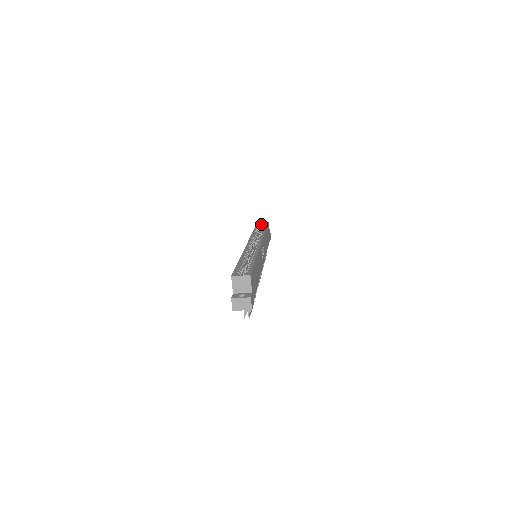
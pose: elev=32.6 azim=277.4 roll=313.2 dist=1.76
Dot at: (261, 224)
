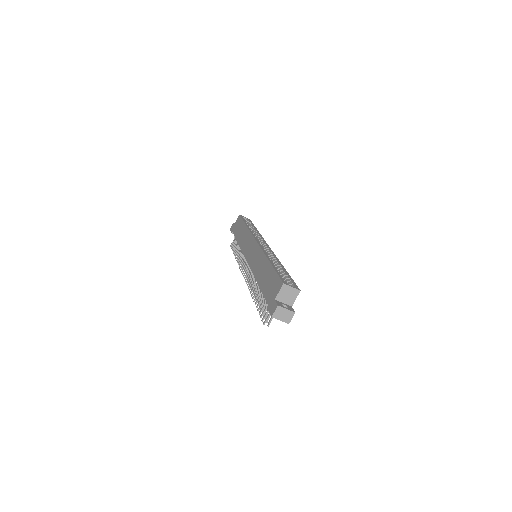
Dot at: (244, 218)
